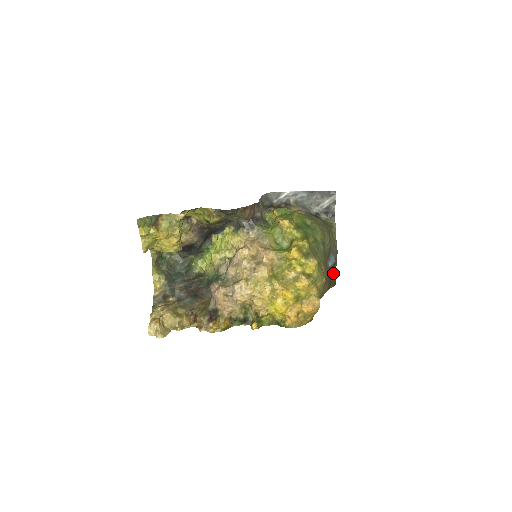
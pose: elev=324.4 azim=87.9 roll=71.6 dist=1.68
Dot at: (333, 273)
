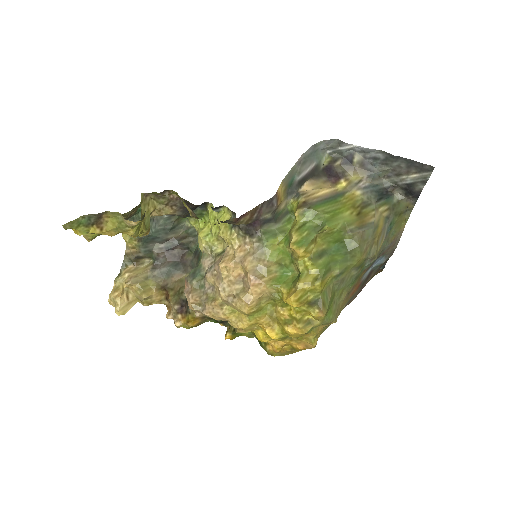
Dot at: (379, 266)
